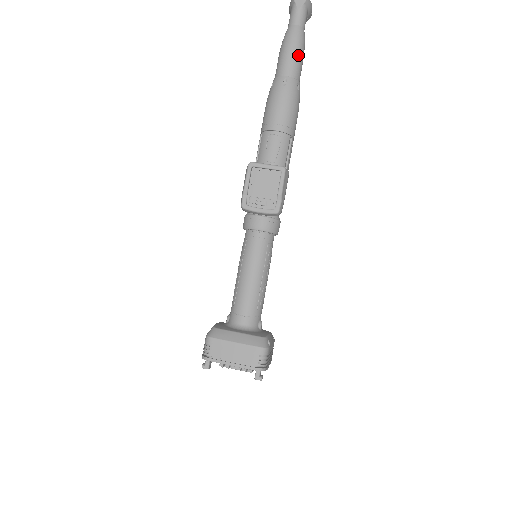
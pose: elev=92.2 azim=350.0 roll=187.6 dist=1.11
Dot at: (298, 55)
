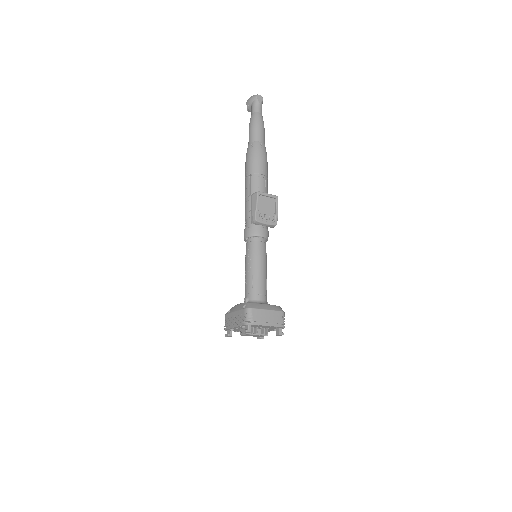
Dot at: (264, 131)
